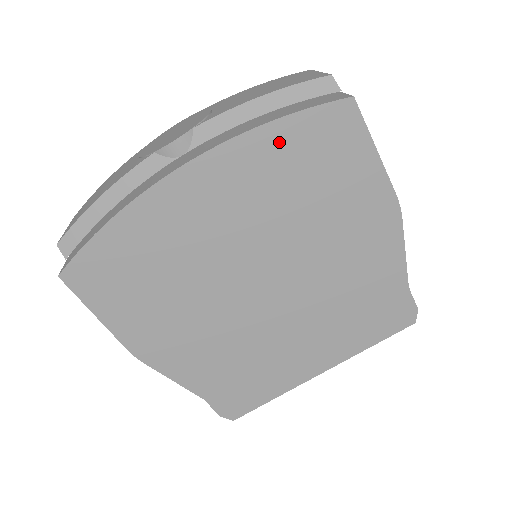
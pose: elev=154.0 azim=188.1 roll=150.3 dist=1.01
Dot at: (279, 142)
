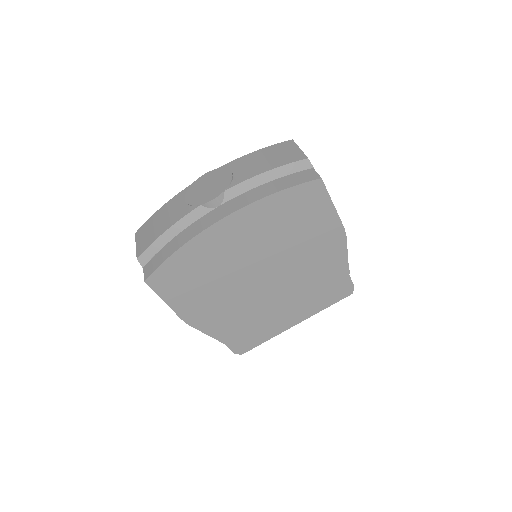
Dot at: (278, 203)
